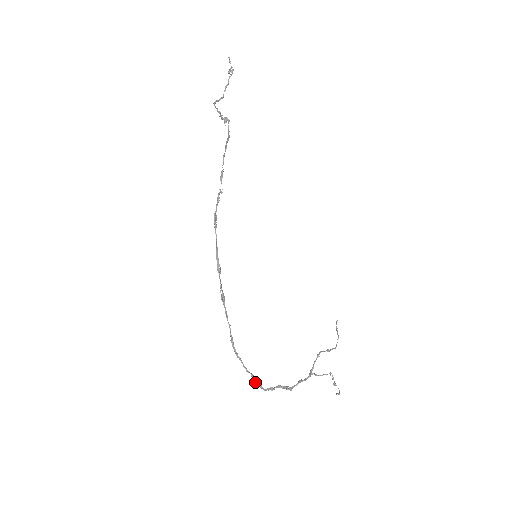
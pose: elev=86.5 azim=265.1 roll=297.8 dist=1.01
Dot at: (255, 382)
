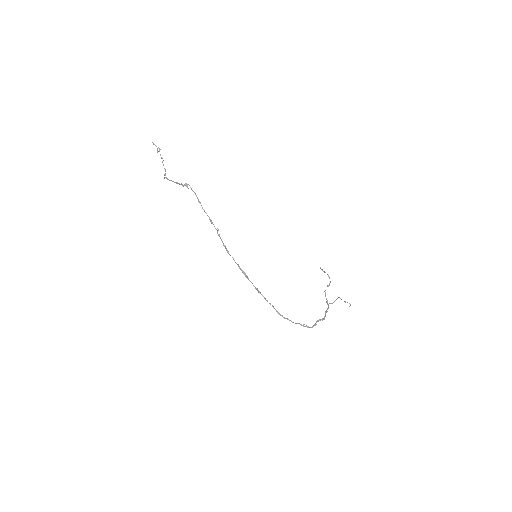
Dot at: occluded
